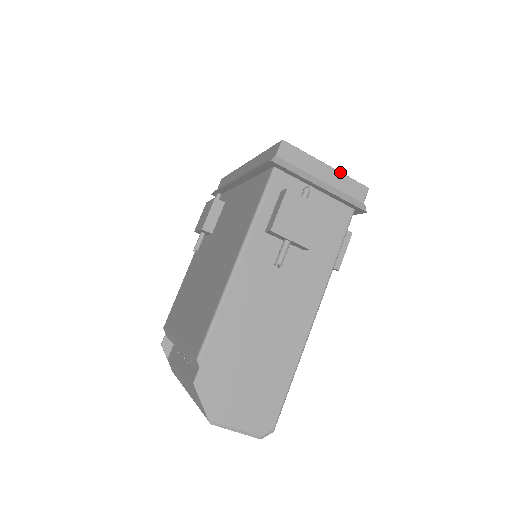
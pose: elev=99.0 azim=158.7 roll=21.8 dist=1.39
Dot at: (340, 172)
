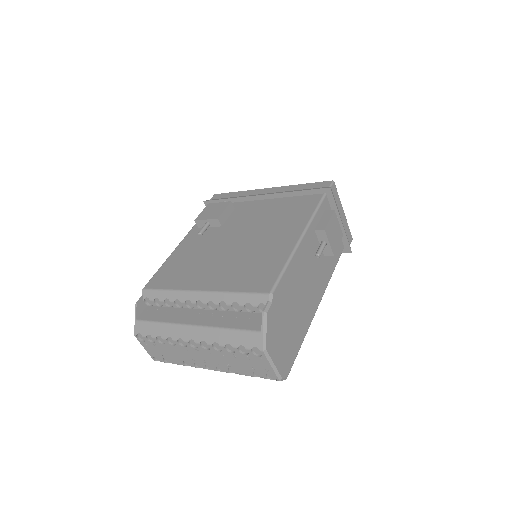
Dot at: (346, 220)
